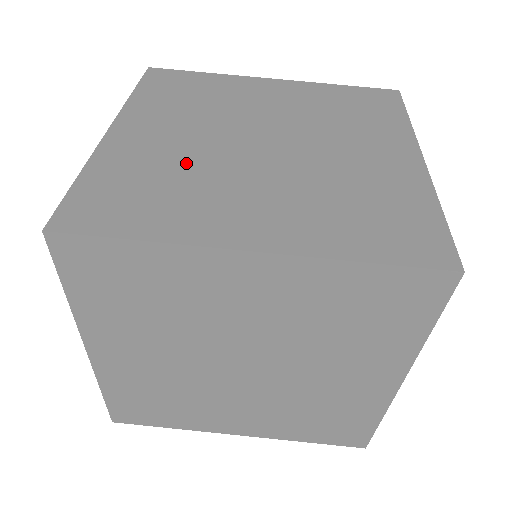
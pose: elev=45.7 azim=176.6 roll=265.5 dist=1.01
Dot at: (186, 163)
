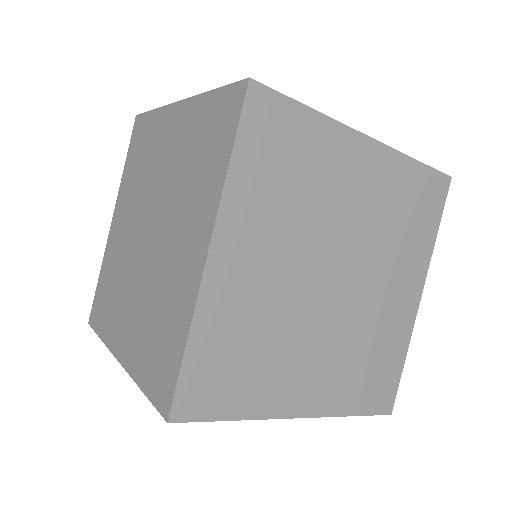
Dot at: (121, 263)
